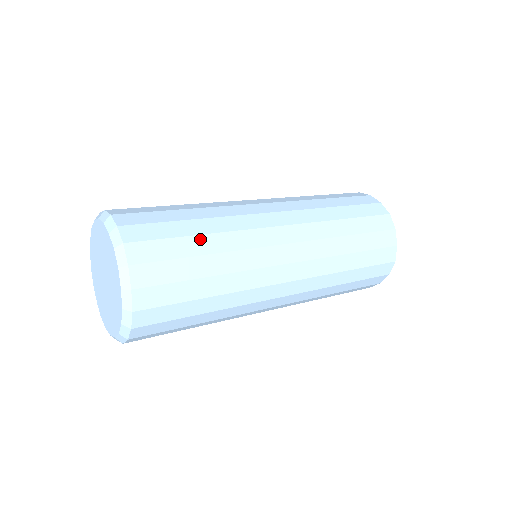
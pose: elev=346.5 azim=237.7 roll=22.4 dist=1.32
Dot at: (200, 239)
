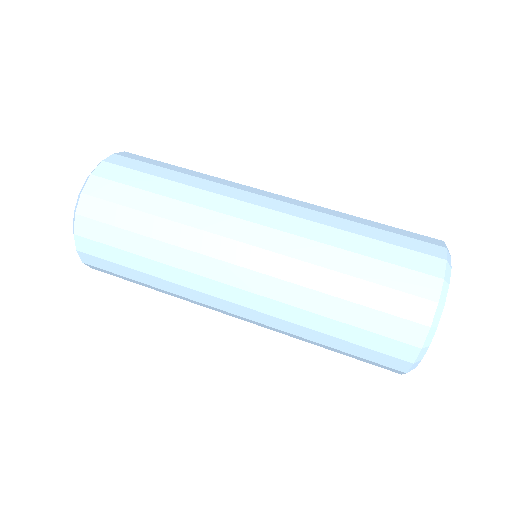
Dot at: (145, 285)
